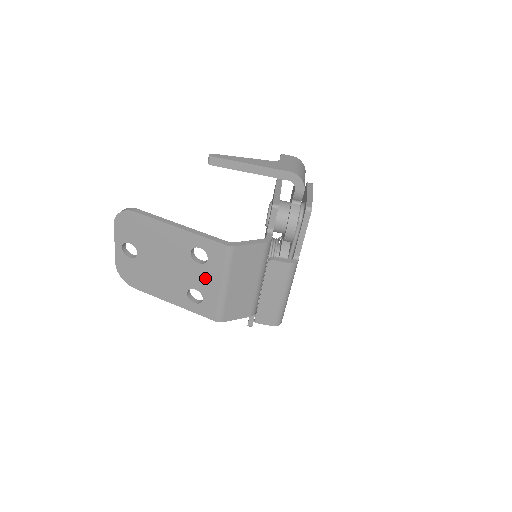
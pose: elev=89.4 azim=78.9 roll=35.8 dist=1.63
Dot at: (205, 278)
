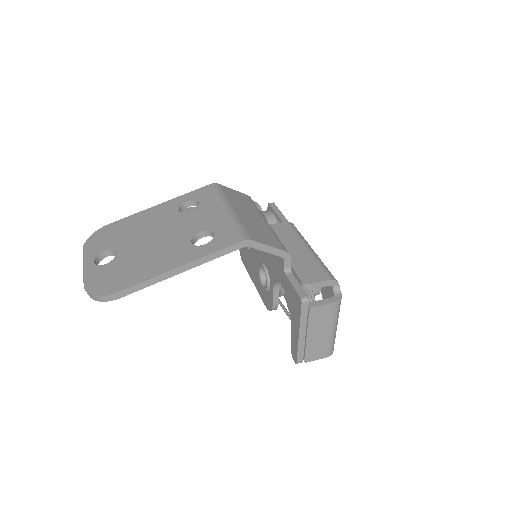
Dot at: (205, 216)
